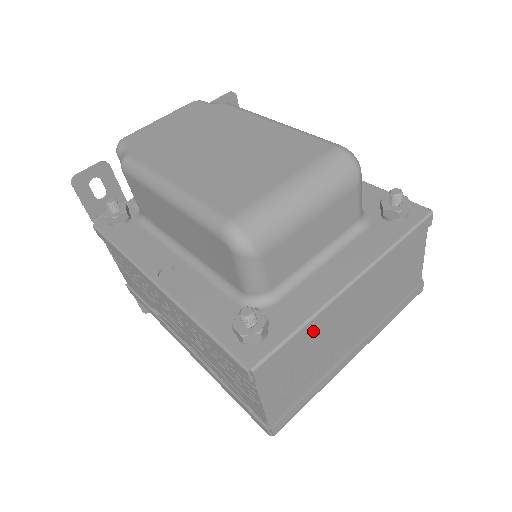
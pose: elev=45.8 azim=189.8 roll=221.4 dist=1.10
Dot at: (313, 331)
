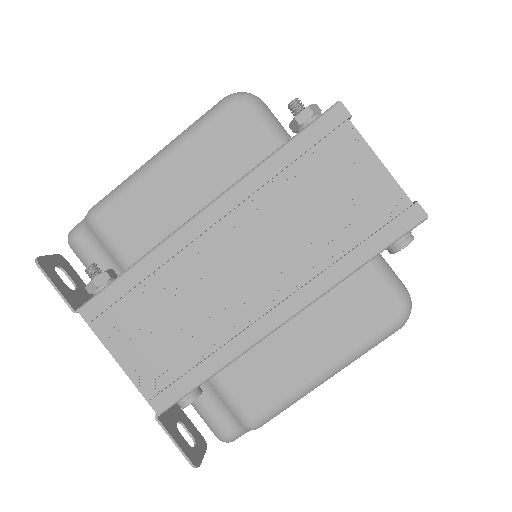
Dot at: occluded
